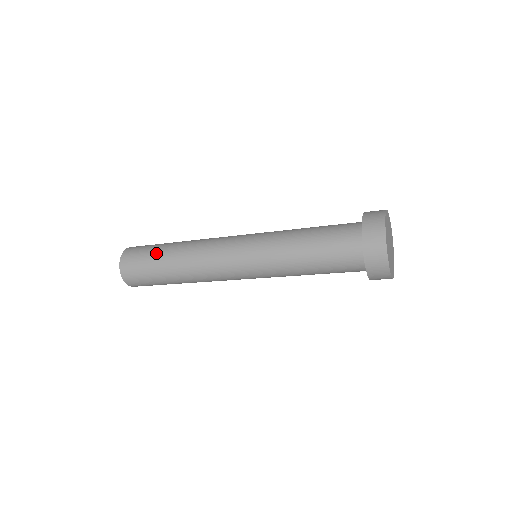
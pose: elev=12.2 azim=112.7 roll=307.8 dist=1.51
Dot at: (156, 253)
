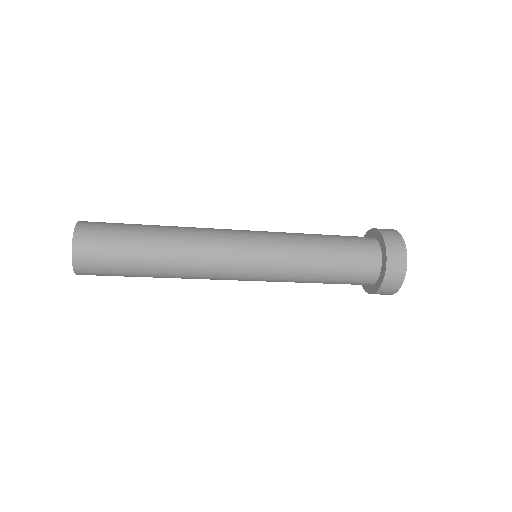
Dot at: (134, 230)
